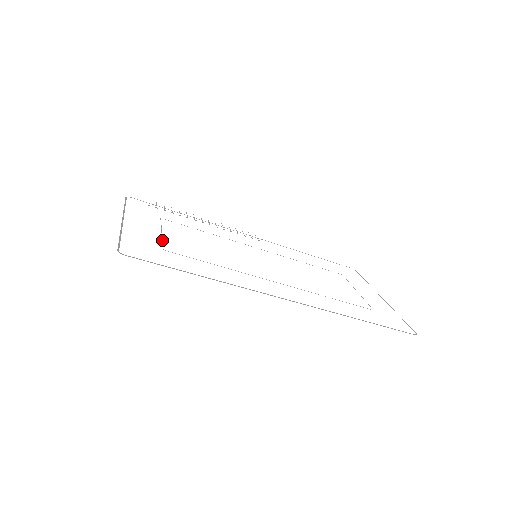
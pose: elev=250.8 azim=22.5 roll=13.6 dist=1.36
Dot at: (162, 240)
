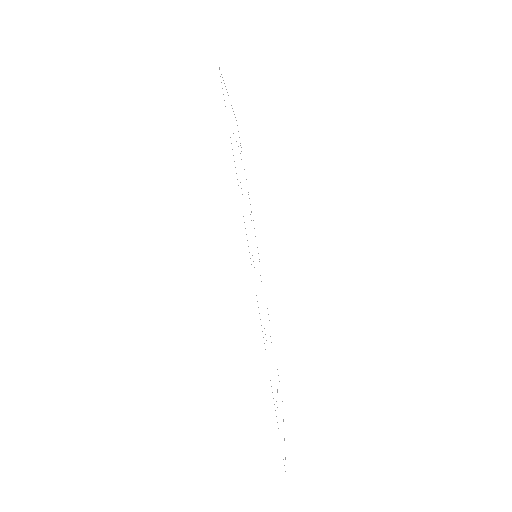
Dot at: occluded
